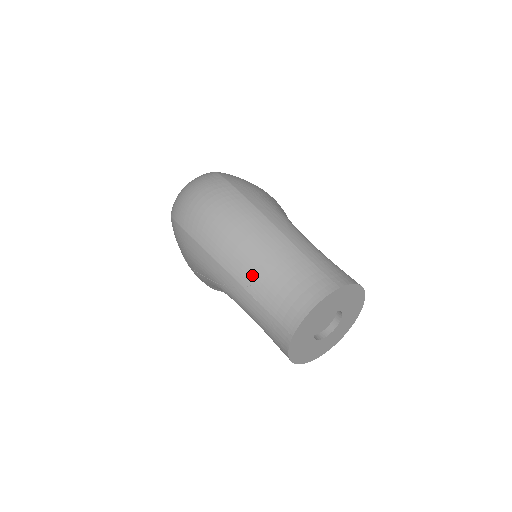
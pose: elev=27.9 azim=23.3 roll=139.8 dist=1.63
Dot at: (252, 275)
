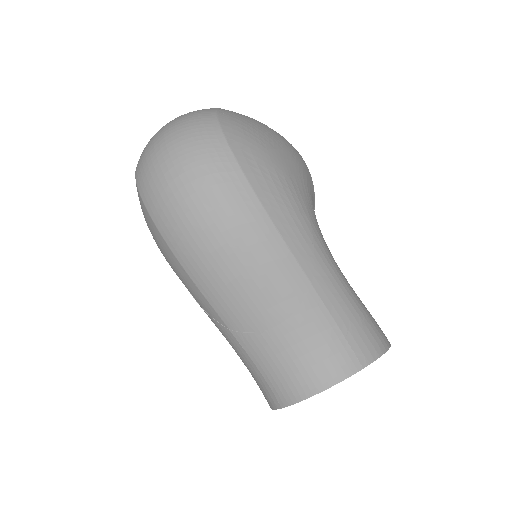
Dot at: (245, 322)
